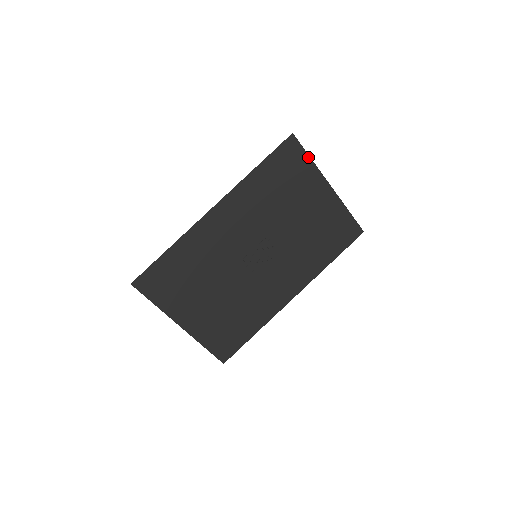
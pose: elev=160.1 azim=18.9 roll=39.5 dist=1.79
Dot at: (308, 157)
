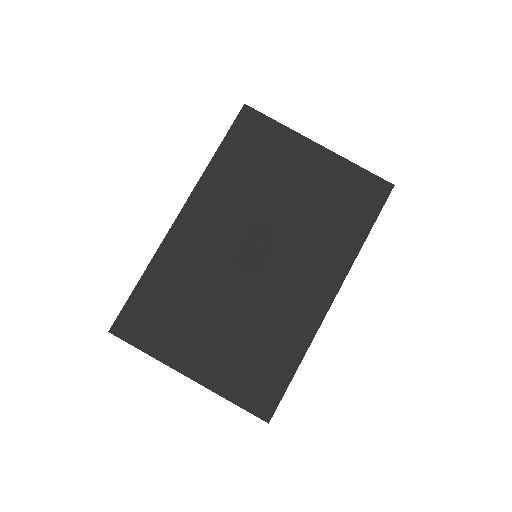
Dot at: (275, 122)
